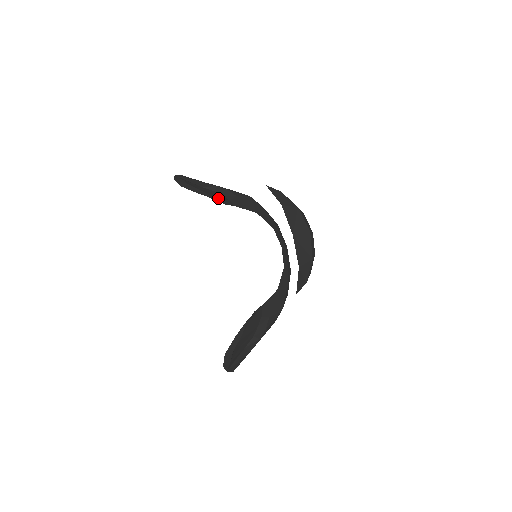
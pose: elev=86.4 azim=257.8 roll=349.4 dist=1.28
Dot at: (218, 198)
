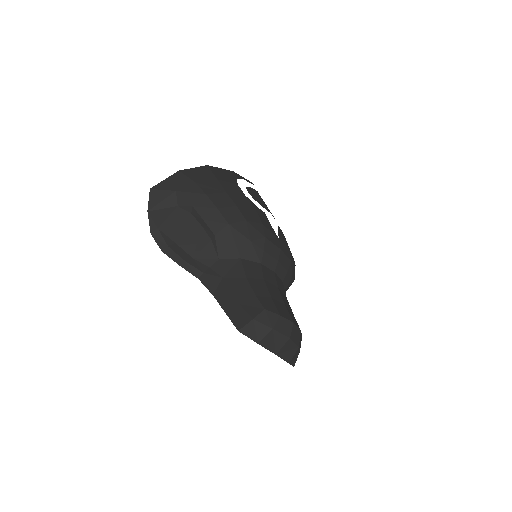
Dot at: (200, 248)
